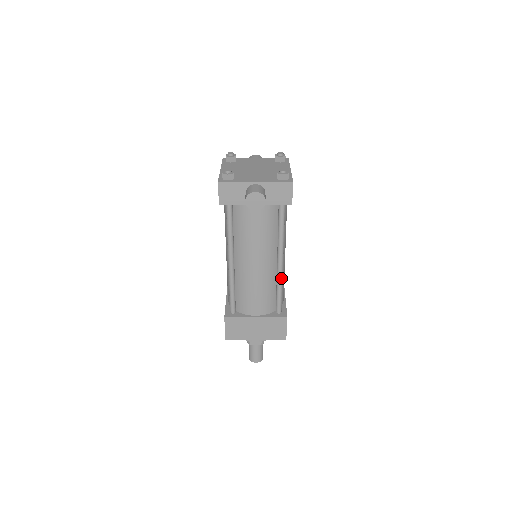
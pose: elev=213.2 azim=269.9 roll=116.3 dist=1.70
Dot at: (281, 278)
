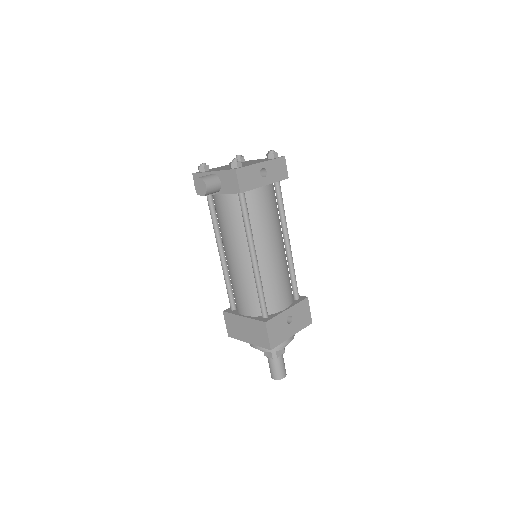
Dot at: (256, 276)
